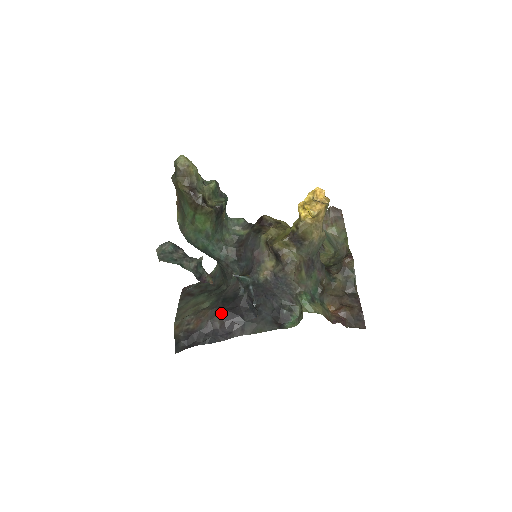
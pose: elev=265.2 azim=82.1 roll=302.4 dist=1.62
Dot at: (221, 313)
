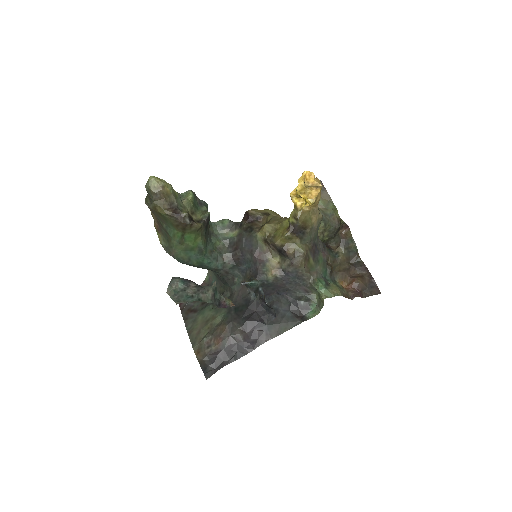
Dot at: (240, 325)
